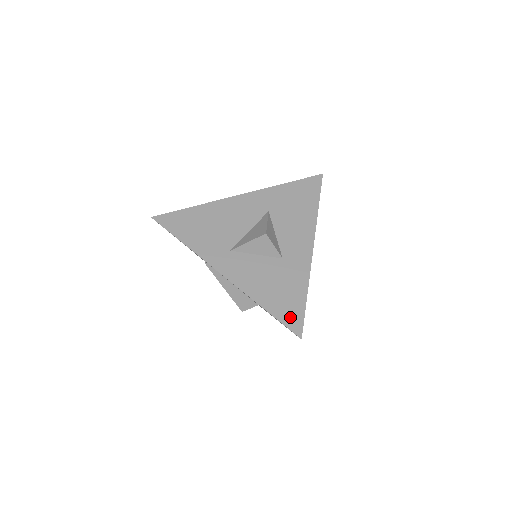
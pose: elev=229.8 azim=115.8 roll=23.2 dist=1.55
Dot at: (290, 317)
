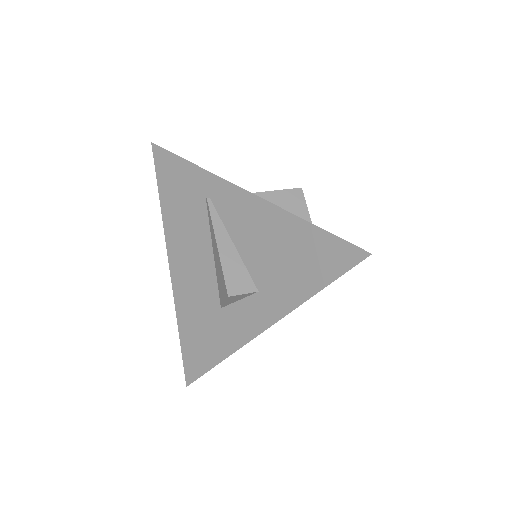
Dot at: occluded
